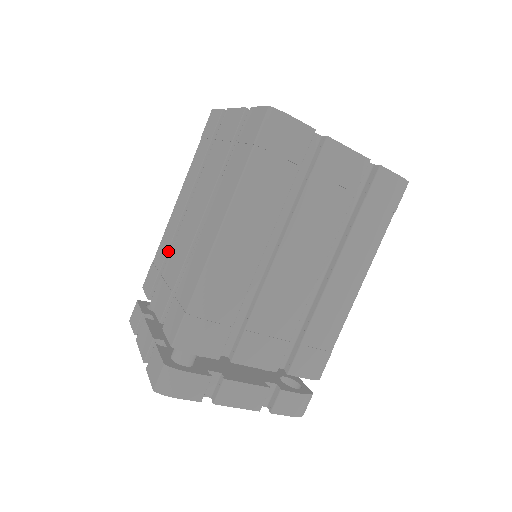
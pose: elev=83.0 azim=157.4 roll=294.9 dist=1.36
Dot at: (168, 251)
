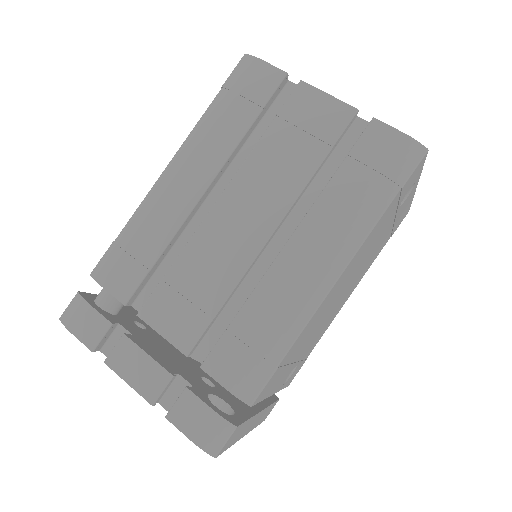
Dot at: occluded
